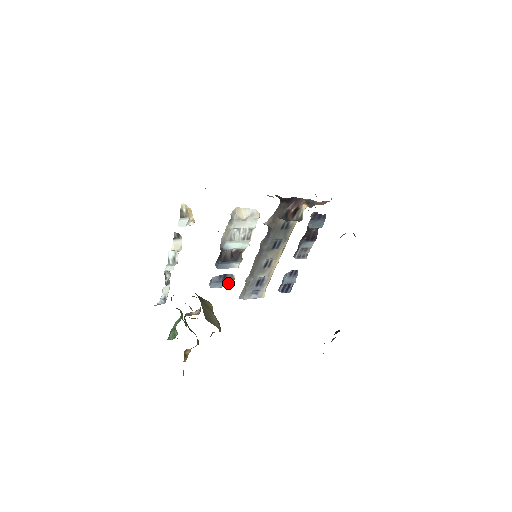
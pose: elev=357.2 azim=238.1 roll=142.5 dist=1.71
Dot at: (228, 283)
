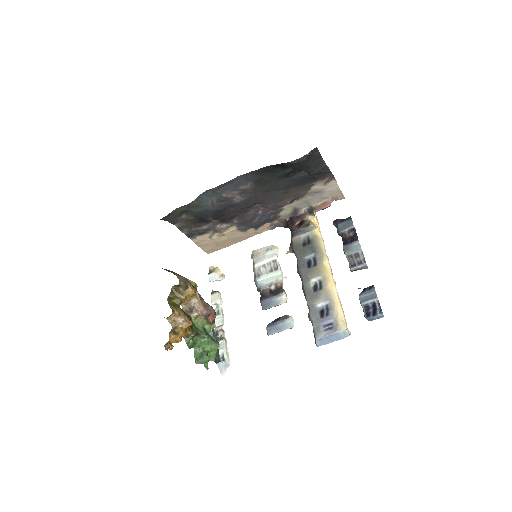
Dot at: (285, 324)
